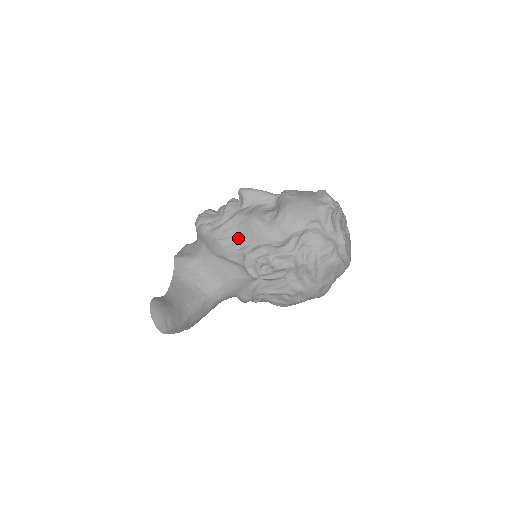
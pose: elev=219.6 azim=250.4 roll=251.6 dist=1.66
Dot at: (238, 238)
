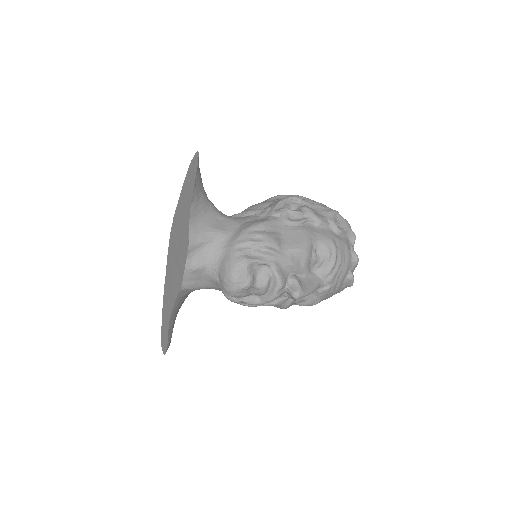
Dot at: occluded
